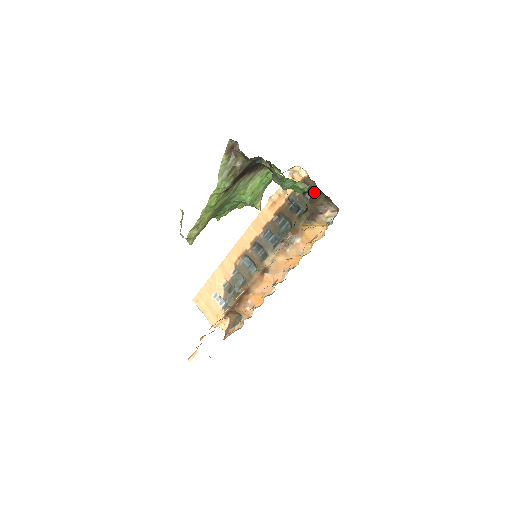
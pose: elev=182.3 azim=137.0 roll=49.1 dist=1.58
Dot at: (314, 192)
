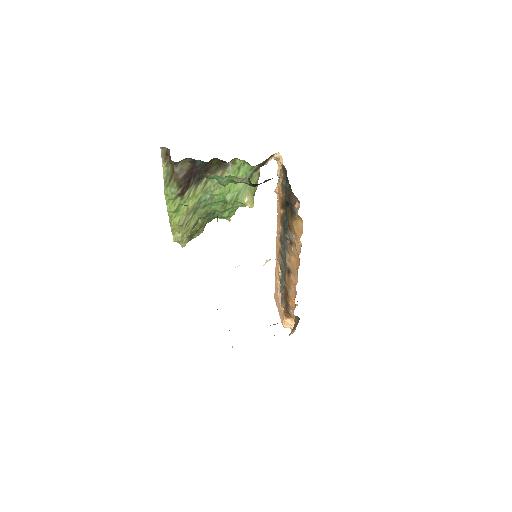
Dot at: occluded
